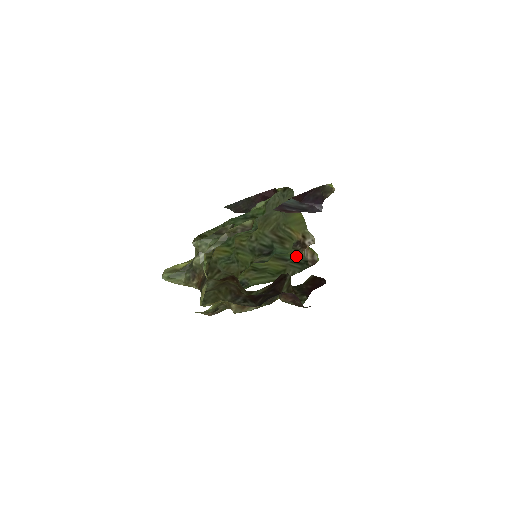
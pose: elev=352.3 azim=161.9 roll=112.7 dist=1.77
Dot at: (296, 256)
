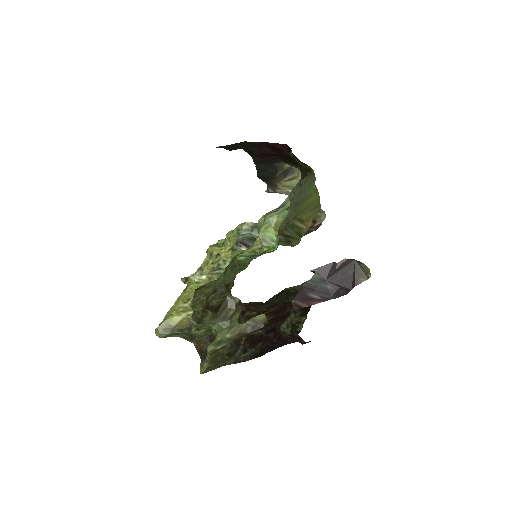
Dot at: occluded
